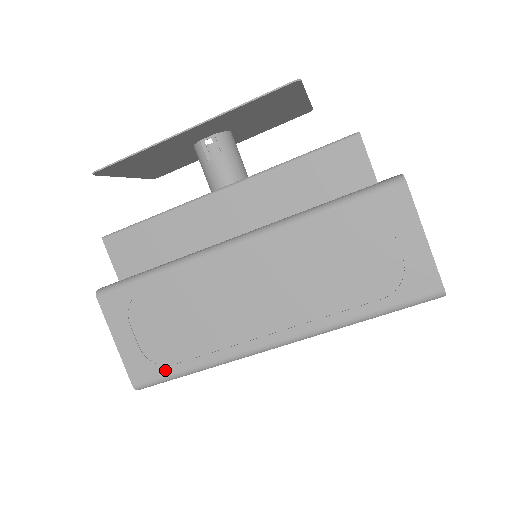
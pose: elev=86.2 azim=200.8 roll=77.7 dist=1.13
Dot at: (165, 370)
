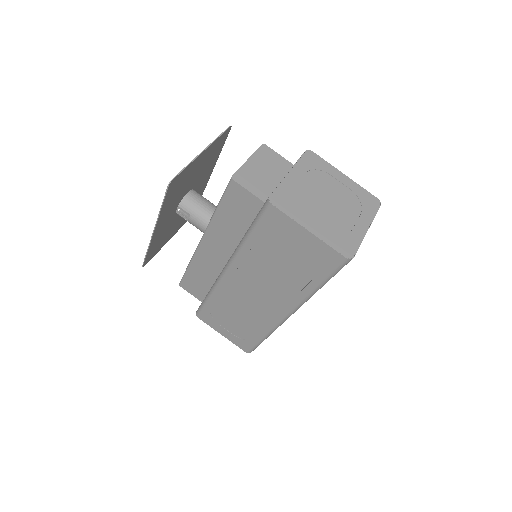
Dot at: (252, 342)
